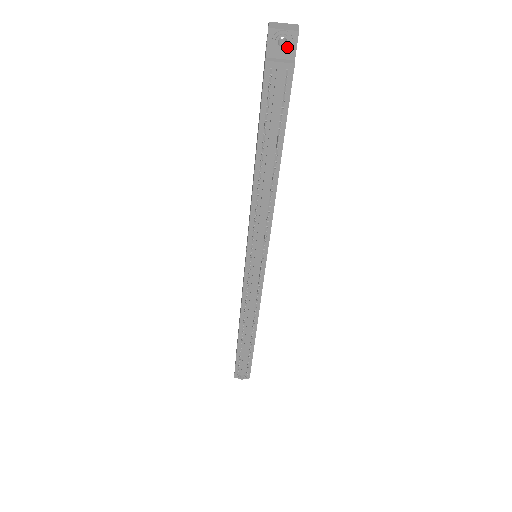
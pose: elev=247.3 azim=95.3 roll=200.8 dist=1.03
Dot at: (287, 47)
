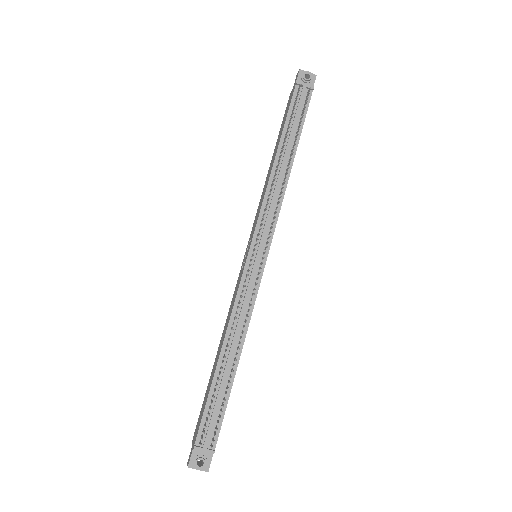
Dot at: (310, 79)
